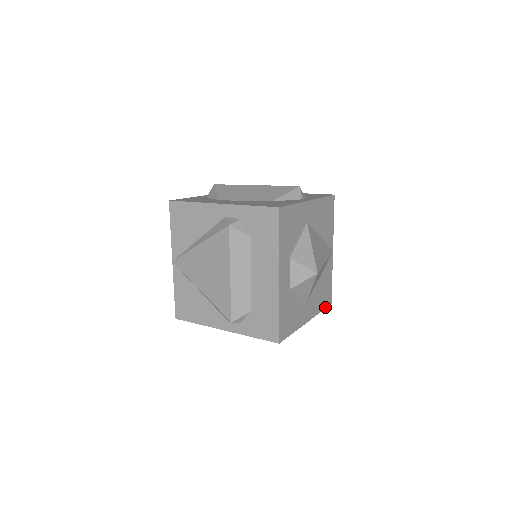
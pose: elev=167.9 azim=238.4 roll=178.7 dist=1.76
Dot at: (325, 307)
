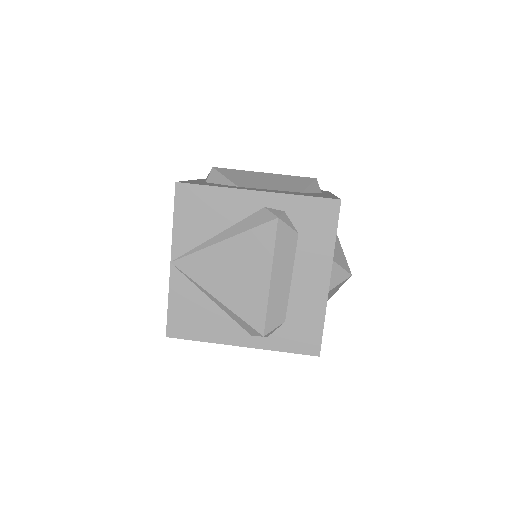
Dot at: occluded
